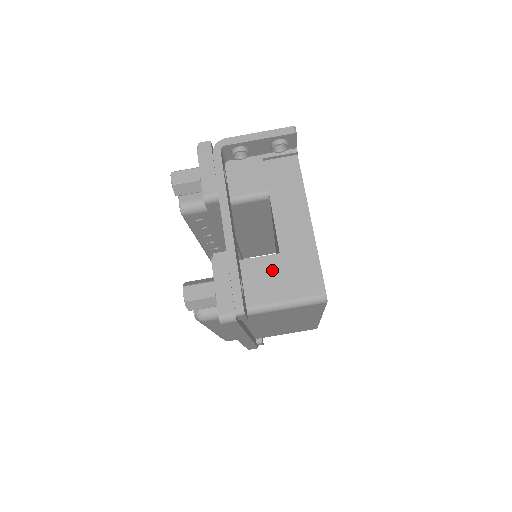
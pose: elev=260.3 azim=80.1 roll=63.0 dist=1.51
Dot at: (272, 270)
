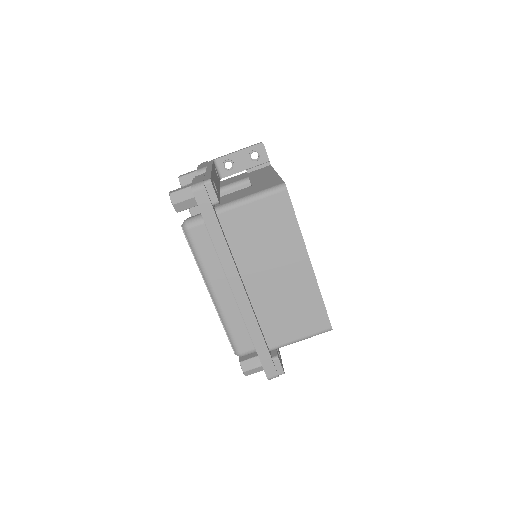
Dot at: (244, 191)
